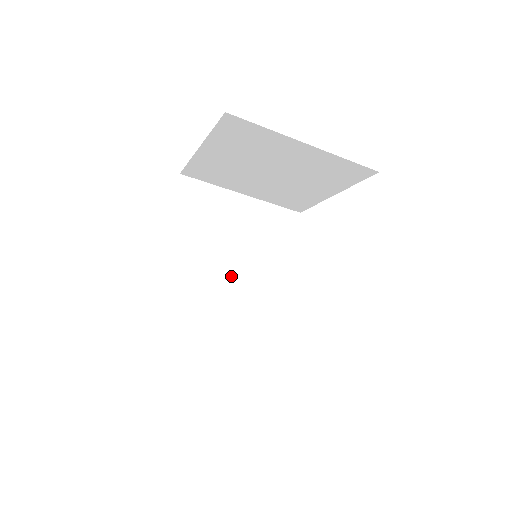
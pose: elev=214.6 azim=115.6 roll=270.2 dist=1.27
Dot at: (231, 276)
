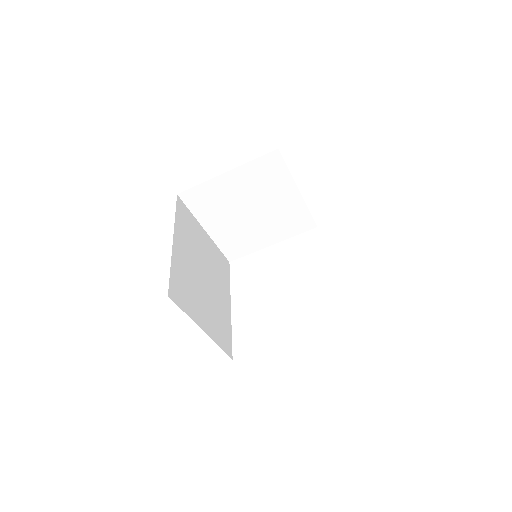
Dot at: (206, 284)
